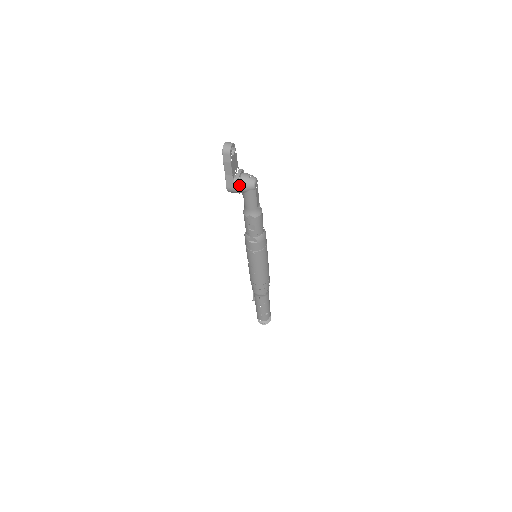
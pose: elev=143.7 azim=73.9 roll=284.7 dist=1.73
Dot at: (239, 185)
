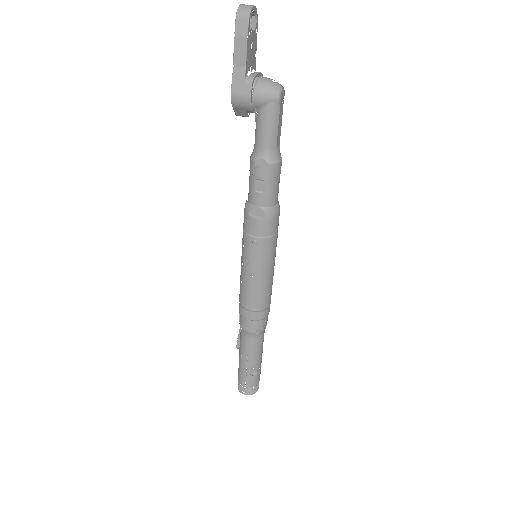
Dot at: (254, 89)
